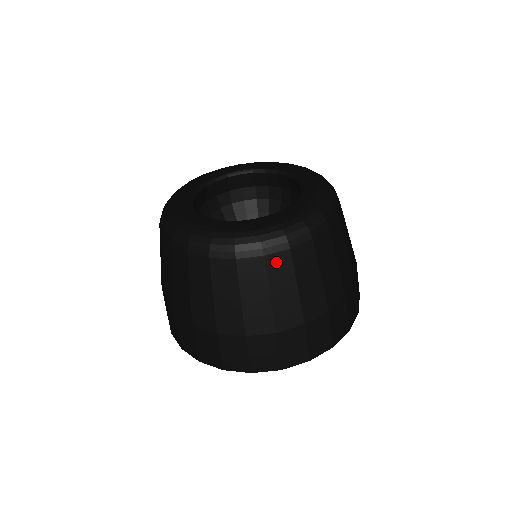
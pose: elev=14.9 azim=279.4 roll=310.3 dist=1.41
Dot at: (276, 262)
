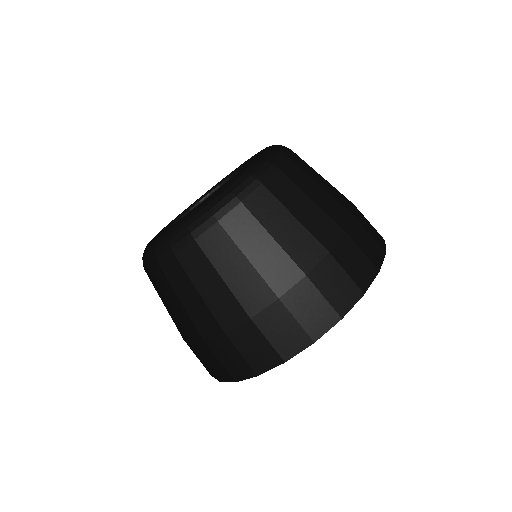
Dot at: (210, 241)
